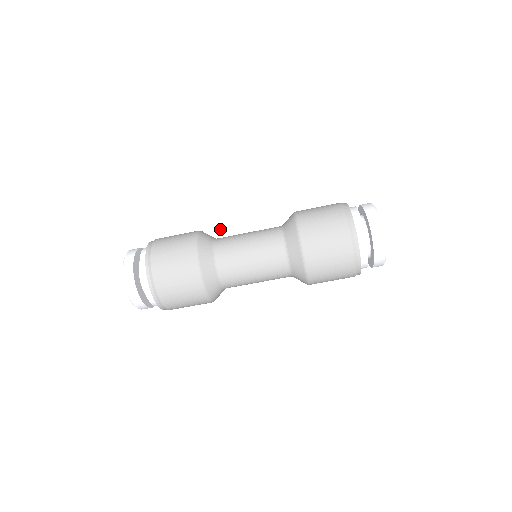
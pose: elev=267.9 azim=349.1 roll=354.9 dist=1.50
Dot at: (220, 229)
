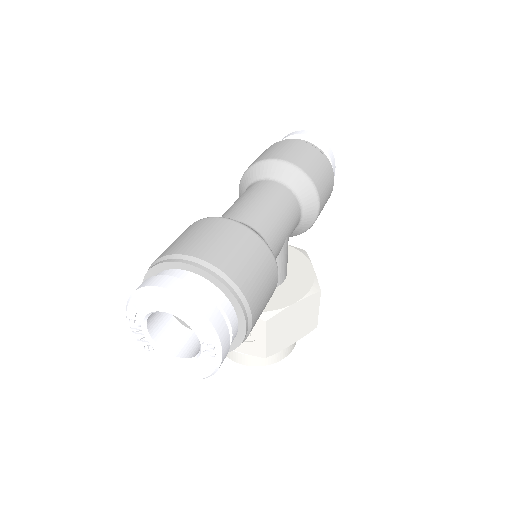
Dot at: occluded
